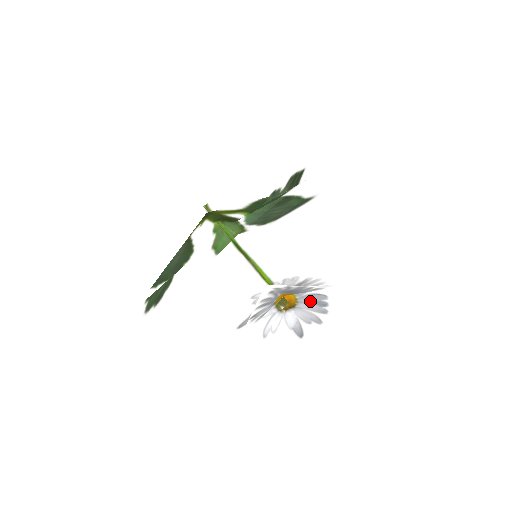
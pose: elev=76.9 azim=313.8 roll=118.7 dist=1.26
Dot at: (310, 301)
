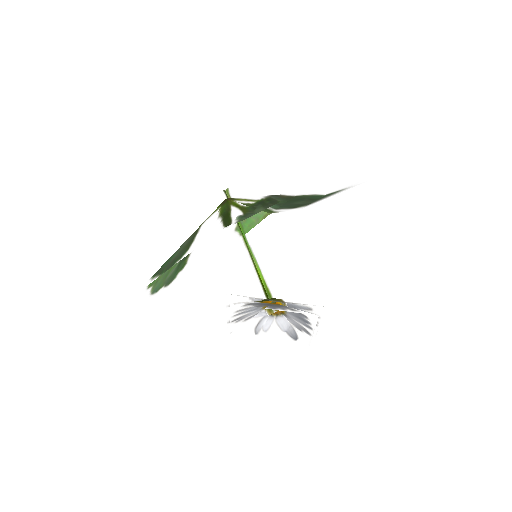
Dot at: (295, 315)
